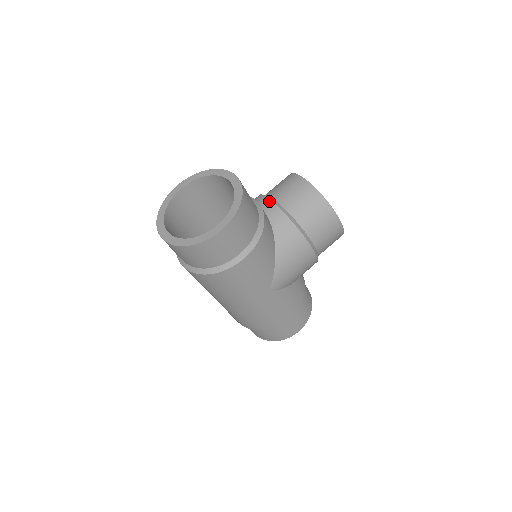
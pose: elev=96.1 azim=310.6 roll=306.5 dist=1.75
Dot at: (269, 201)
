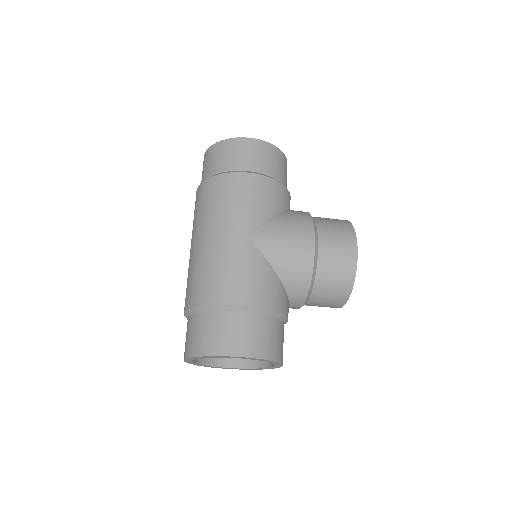
Dot at: (300, 307)
